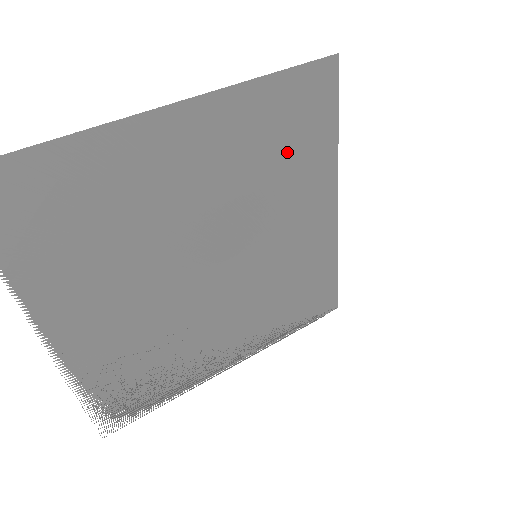
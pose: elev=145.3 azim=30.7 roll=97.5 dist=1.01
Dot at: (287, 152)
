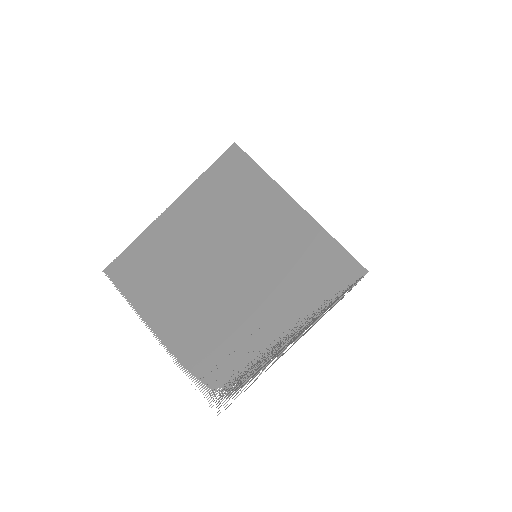
Dot at: (236, 195)
